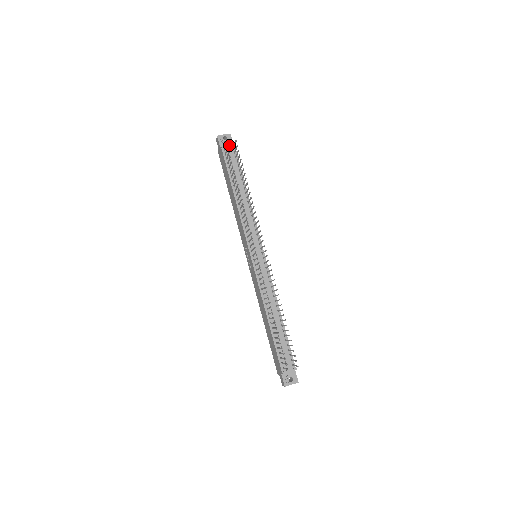
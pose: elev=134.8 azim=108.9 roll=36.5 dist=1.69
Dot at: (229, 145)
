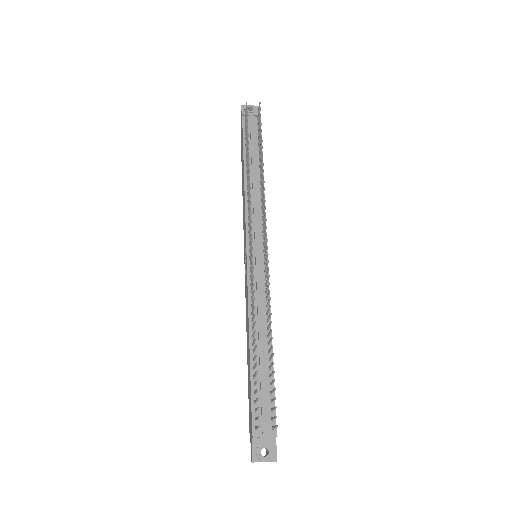
Dot at: (253, 114)
